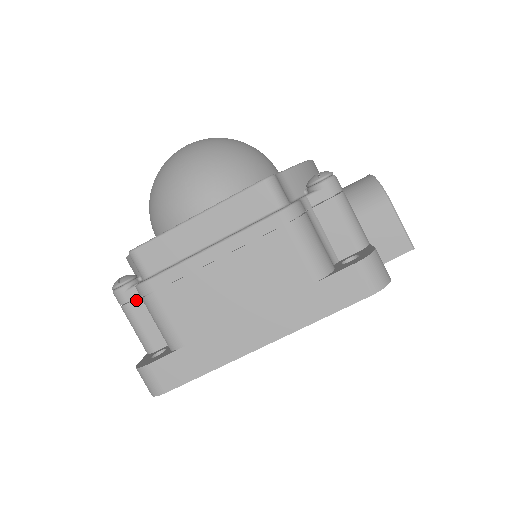
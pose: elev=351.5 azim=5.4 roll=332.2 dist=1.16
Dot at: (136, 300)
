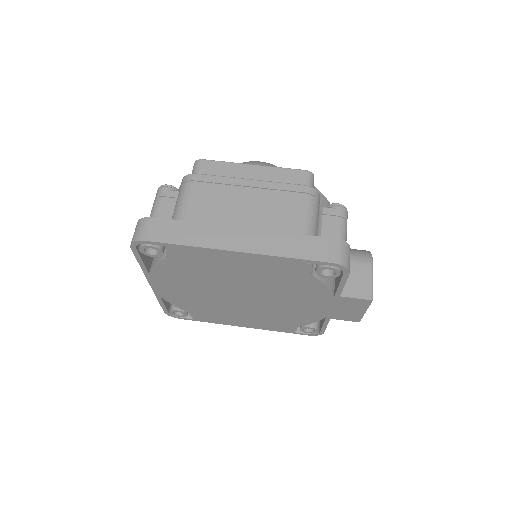
Dot at: (170, 198)
